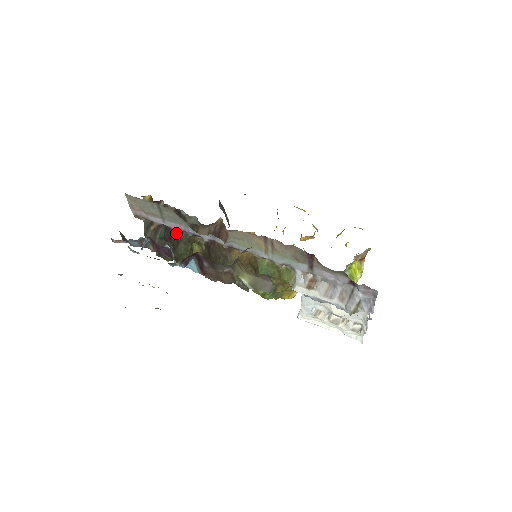
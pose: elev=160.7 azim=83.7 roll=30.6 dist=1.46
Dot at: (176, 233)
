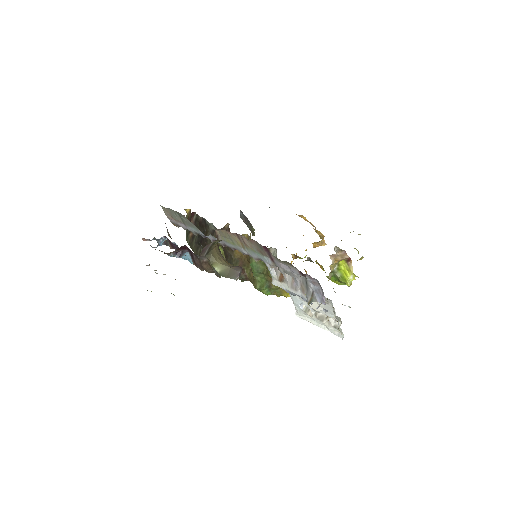
Dot at: (204, 238)
